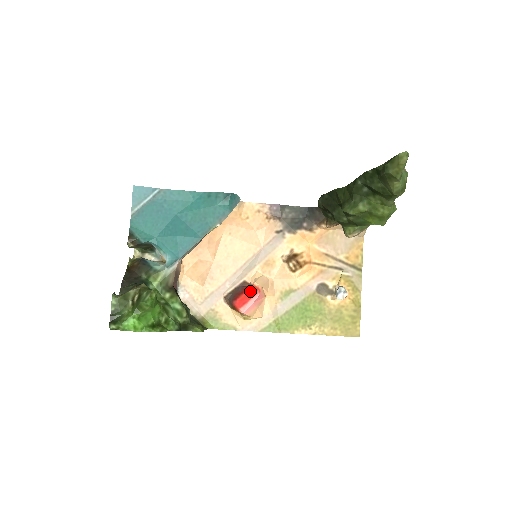
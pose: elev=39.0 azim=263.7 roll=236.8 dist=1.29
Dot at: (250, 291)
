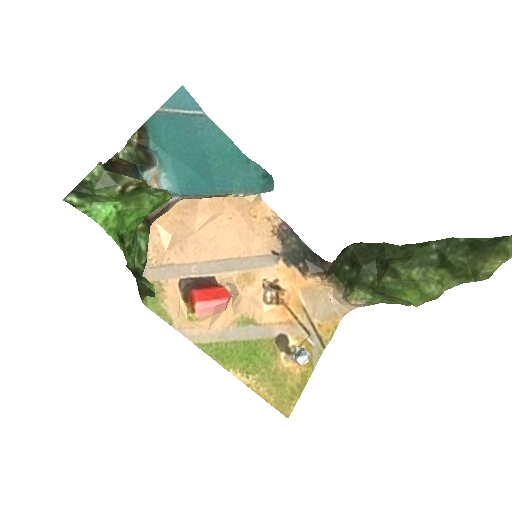
Dot at: (218, 291)
